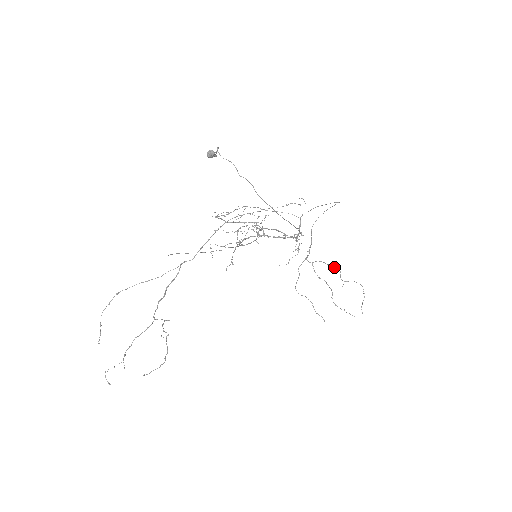
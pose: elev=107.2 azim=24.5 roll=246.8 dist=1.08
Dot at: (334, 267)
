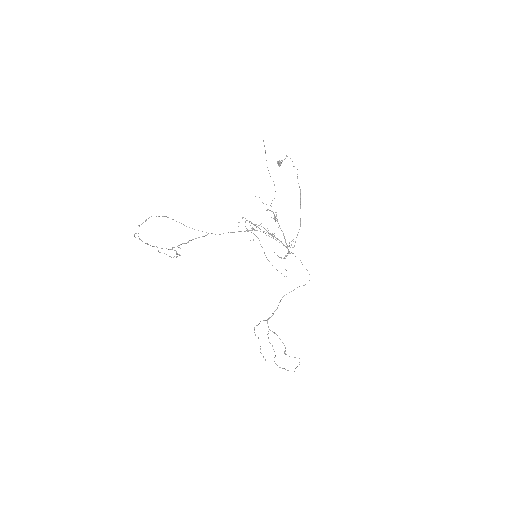
Dot at: occluded
